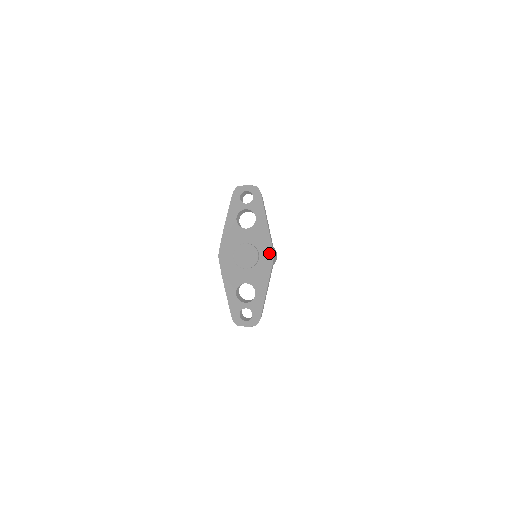
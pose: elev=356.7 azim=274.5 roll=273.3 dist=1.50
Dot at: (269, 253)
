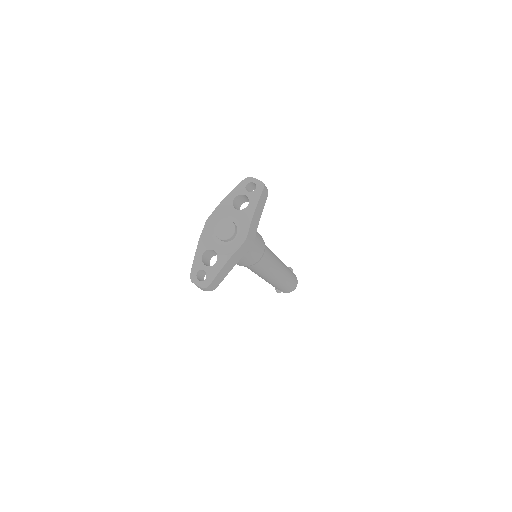
Dot at: (244, 236)
